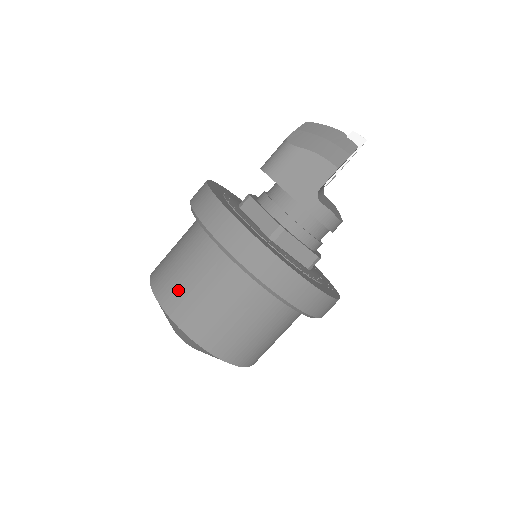
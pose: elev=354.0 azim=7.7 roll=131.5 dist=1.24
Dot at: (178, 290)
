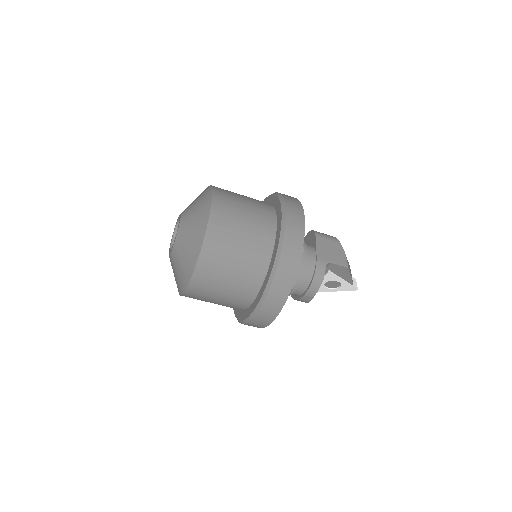
Dot at: (231, 196)
